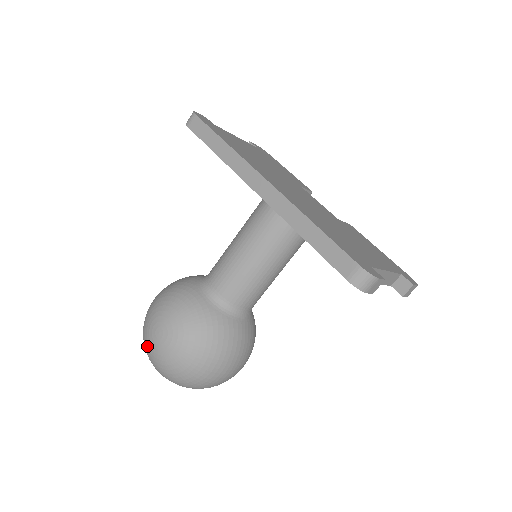
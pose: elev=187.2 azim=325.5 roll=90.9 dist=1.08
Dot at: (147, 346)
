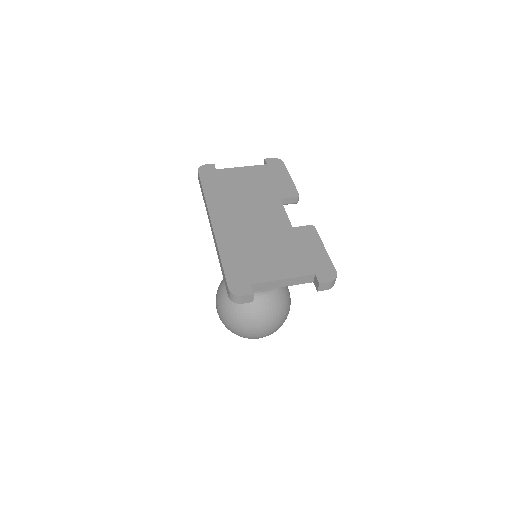
Dot at: occluded
